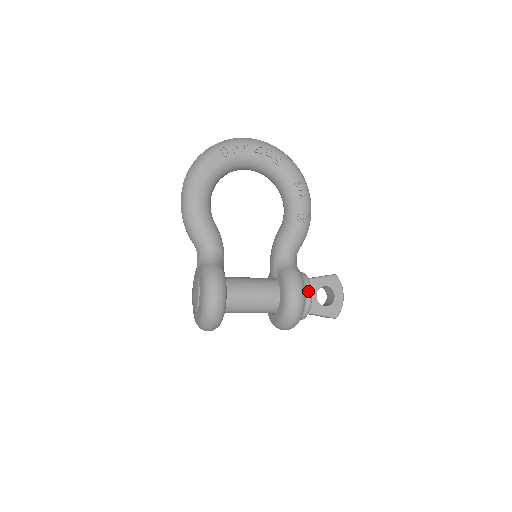
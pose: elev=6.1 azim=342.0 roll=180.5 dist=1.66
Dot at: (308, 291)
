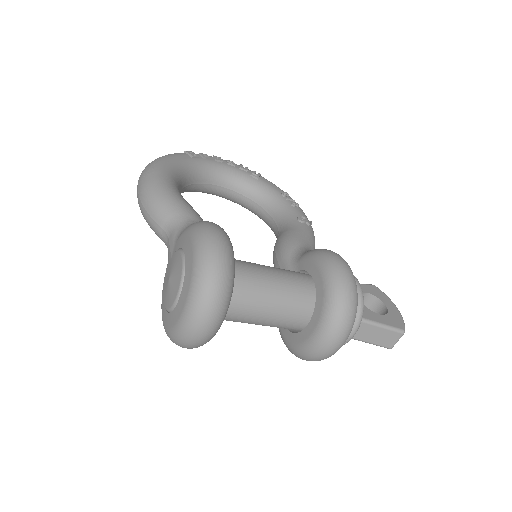
Dot at: occluded
